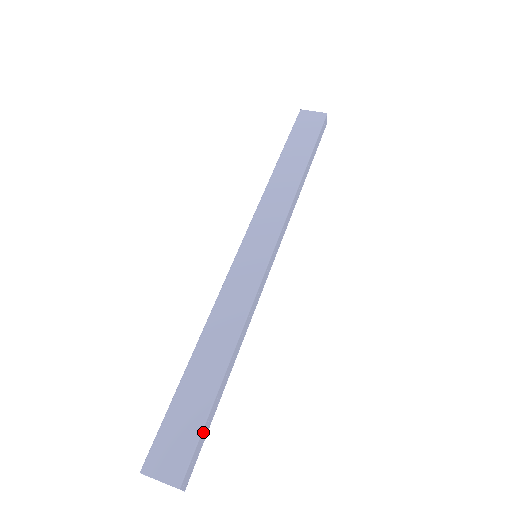
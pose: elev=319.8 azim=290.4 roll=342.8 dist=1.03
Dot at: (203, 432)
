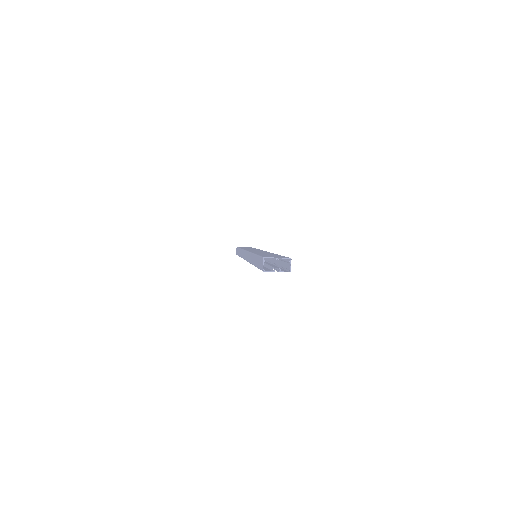
Dot at: occluded
